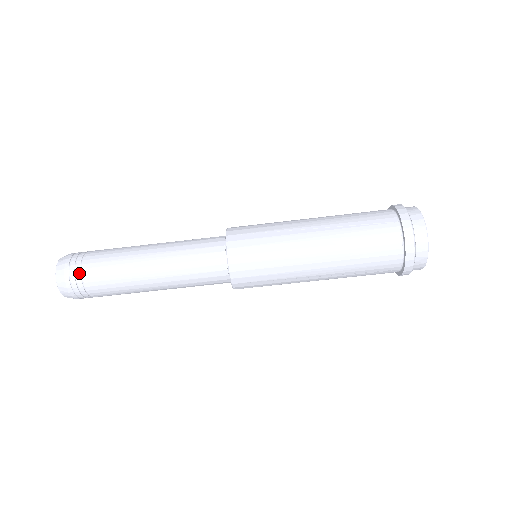
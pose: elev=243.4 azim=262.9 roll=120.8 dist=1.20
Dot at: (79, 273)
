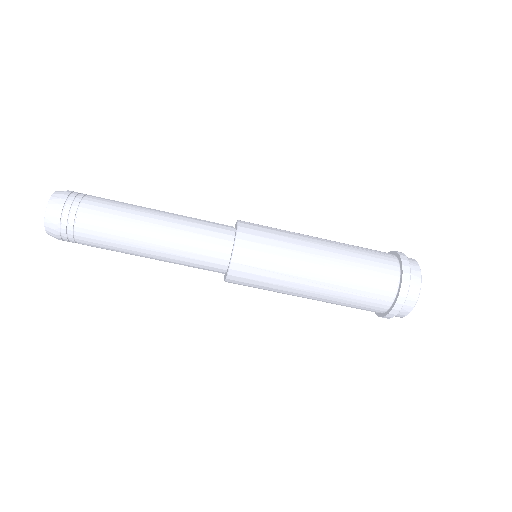
Dot at: (78, 201)
